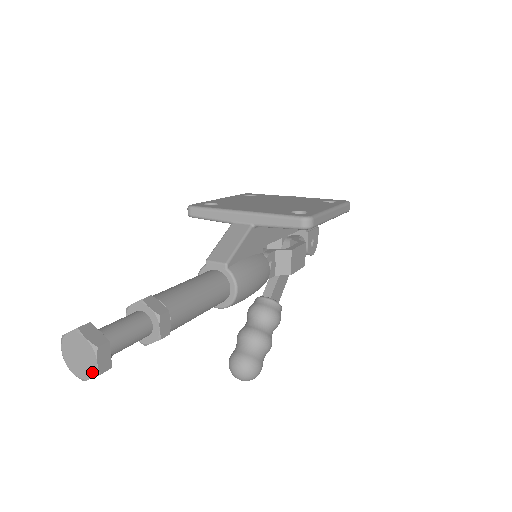
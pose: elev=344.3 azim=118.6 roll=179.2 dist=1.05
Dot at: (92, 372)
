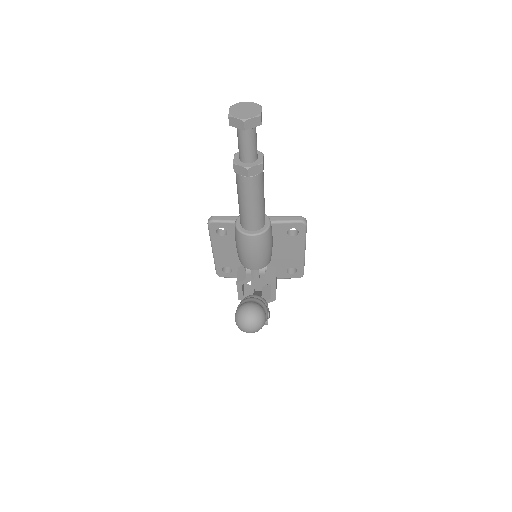
Dot at: (256, 114)
